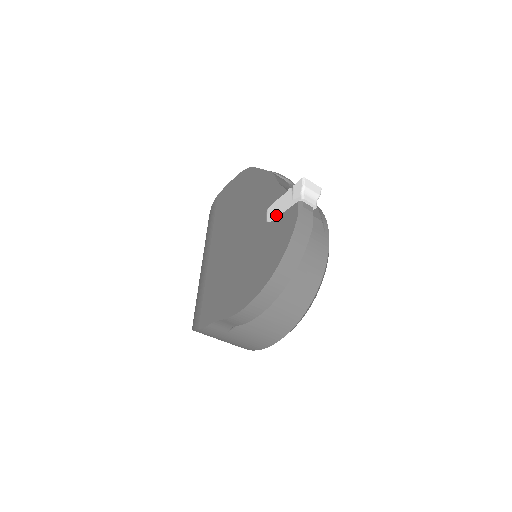
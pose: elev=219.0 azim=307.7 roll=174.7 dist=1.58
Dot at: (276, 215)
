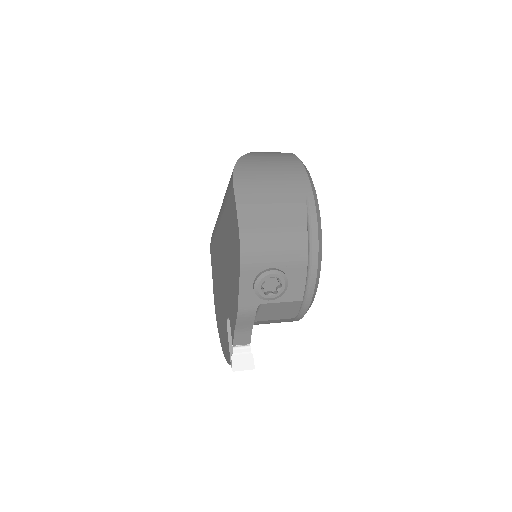
Dot at: (228, 334)
